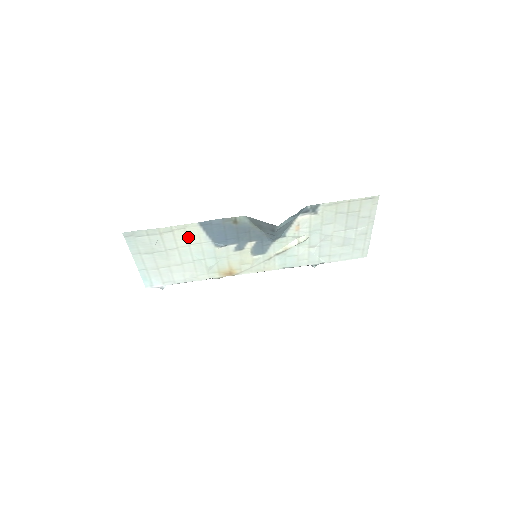
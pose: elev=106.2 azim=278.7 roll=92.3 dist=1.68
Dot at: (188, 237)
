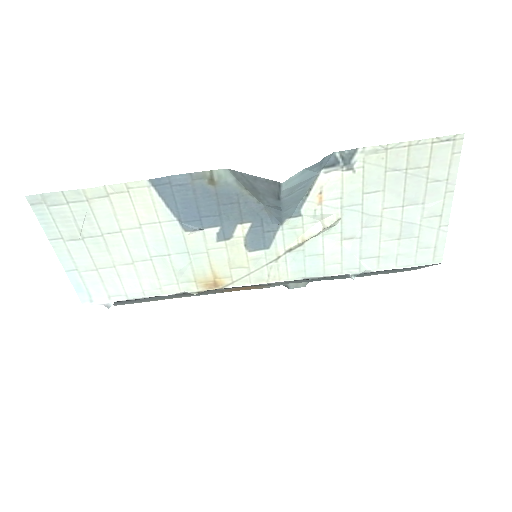
Dot at: (136, 210)
